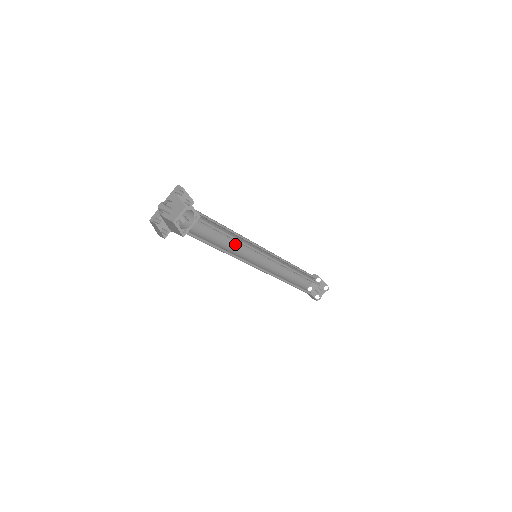
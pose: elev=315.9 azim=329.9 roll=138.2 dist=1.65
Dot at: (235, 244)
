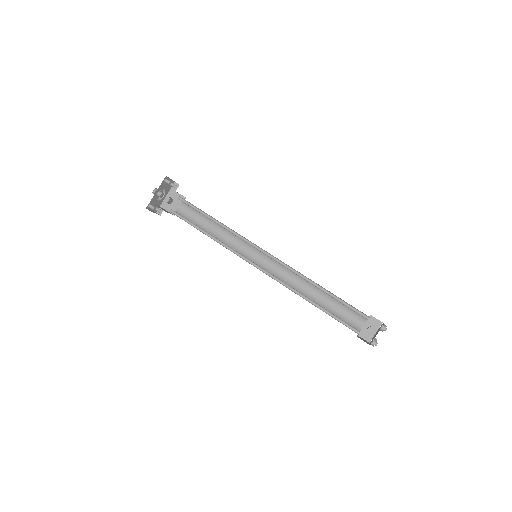
Dot at: (236, 245)
